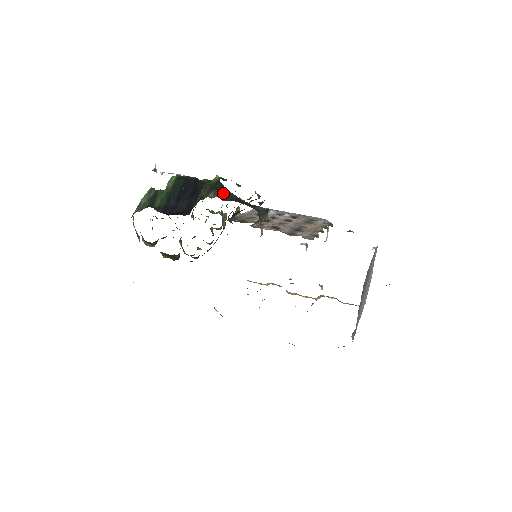
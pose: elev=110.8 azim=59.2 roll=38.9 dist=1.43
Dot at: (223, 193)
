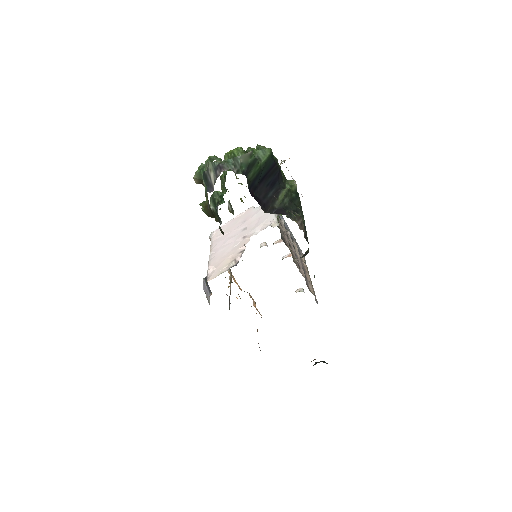
Dot at: (303, 224)
